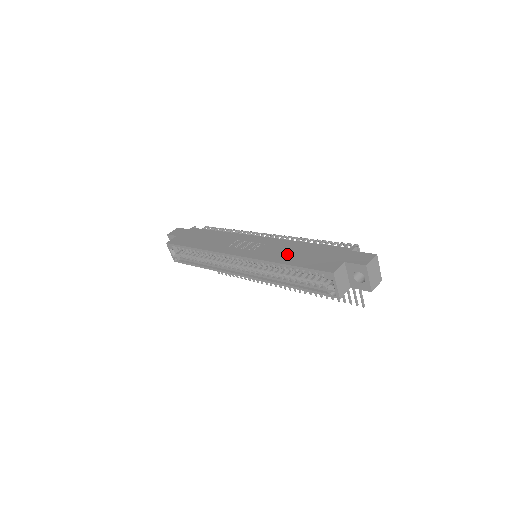
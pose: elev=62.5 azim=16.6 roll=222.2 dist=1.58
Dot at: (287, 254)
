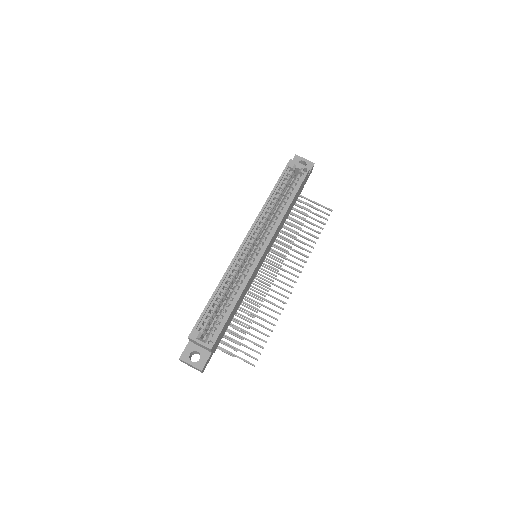
Dot at: occluded
